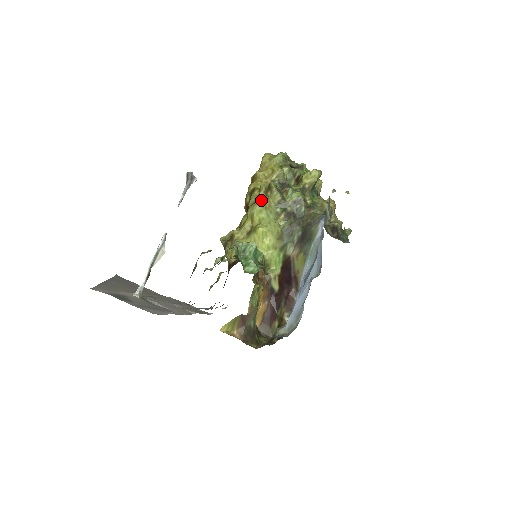
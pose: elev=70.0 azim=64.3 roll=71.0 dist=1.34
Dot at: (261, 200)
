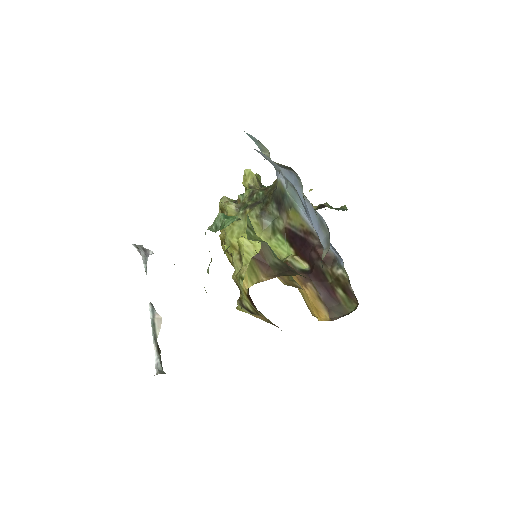
Dot at: occluded
